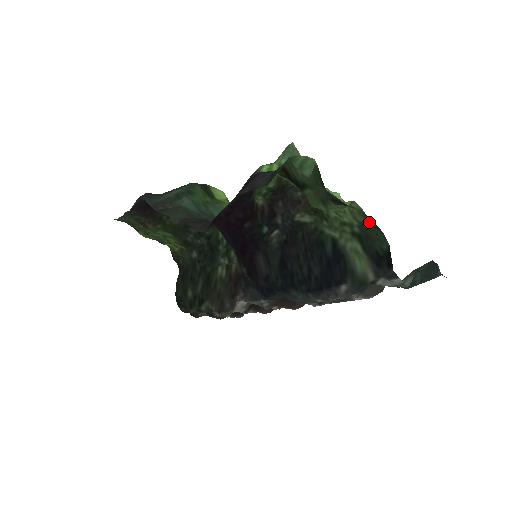
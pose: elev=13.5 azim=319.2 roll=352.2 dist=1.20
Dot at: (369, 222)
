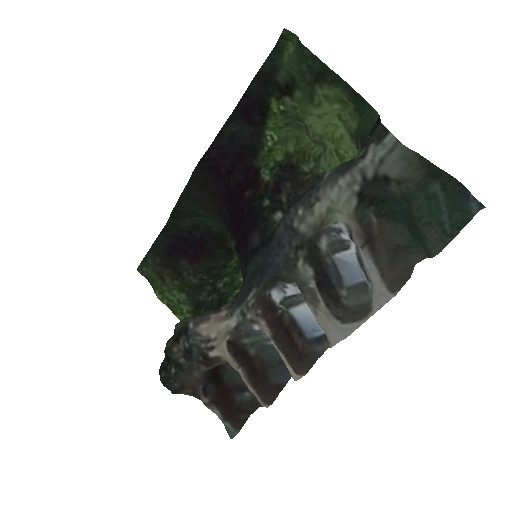
Dot at: (360, 114)
